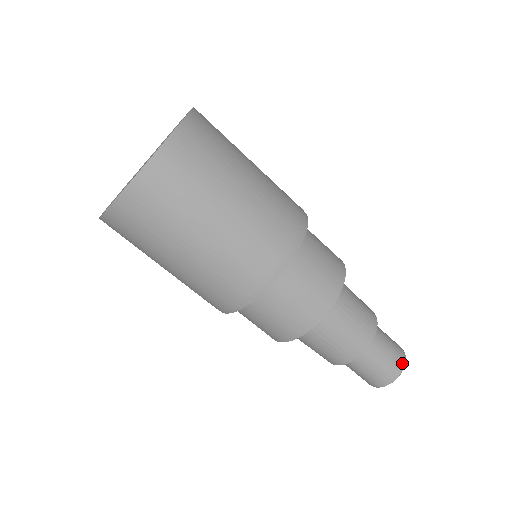
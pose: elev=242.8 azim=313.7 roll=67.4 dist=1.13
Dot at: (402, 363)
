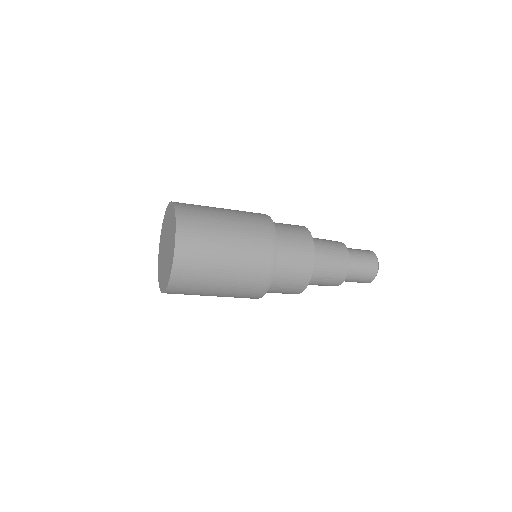
Dot at: (376, 267)
